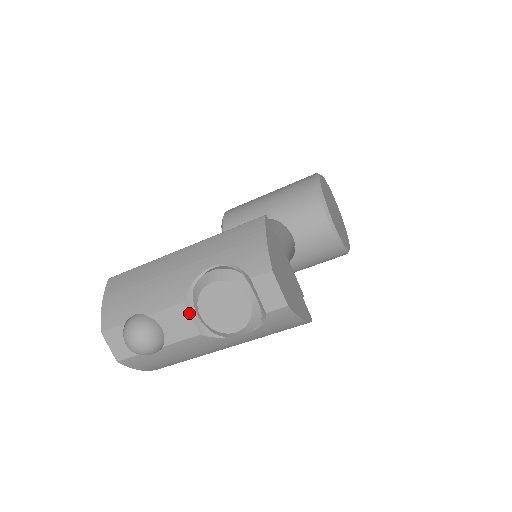
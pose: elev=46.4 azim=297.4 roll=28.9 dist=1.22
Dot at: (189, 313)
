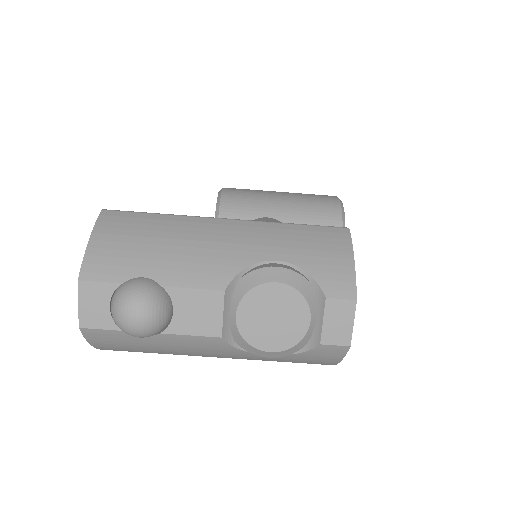
Dot at: (223, 306)
